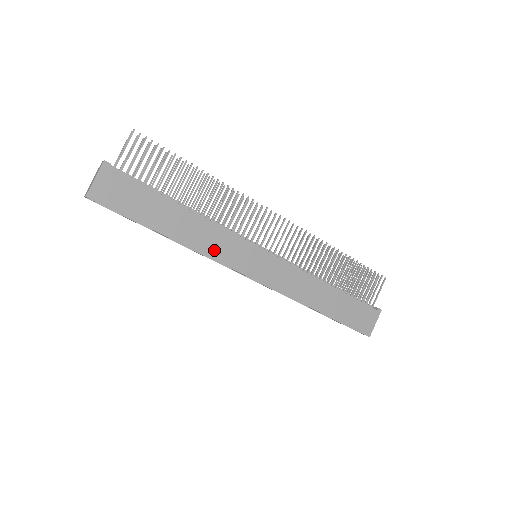
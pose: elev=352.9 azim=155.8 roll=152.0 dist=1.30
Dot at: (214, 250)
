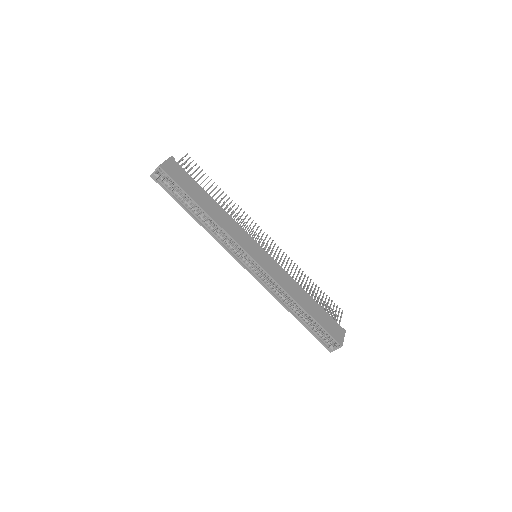
Dot at: (232, 233)
